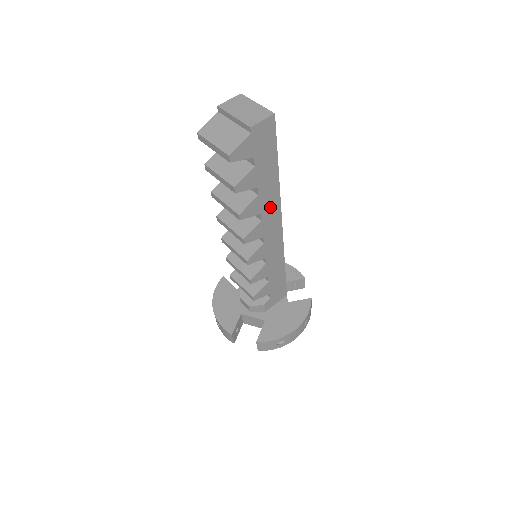
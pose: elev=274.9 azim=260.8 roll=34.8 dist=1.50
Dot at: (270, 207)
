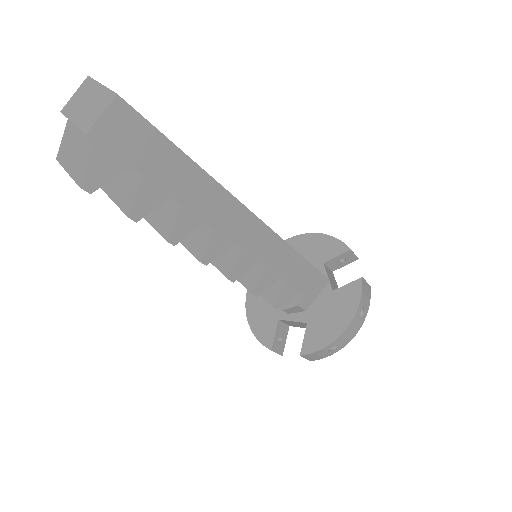
Dot at: (216, 208)
